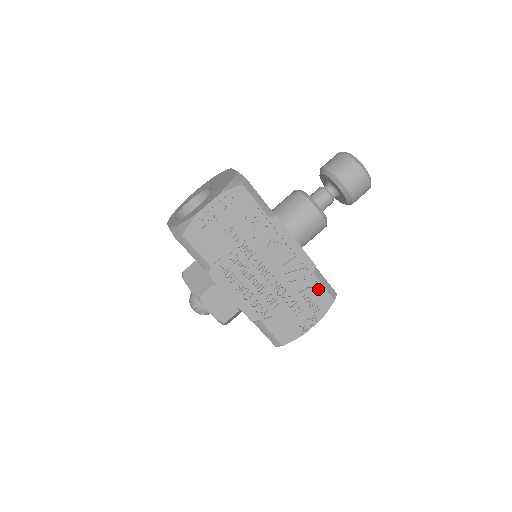
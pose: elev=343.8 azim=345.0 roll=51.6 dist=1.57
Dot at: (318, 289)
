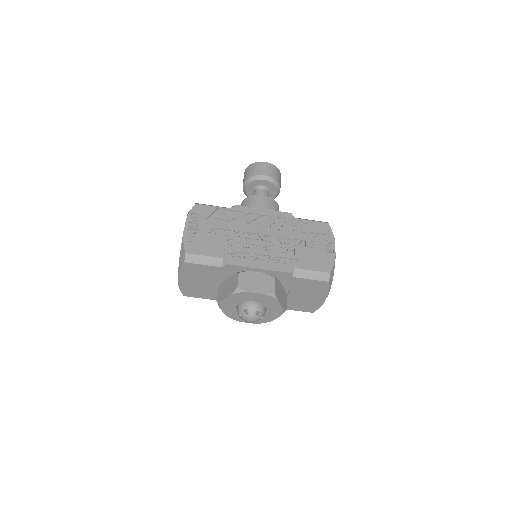
Dot at: (309, 224)
